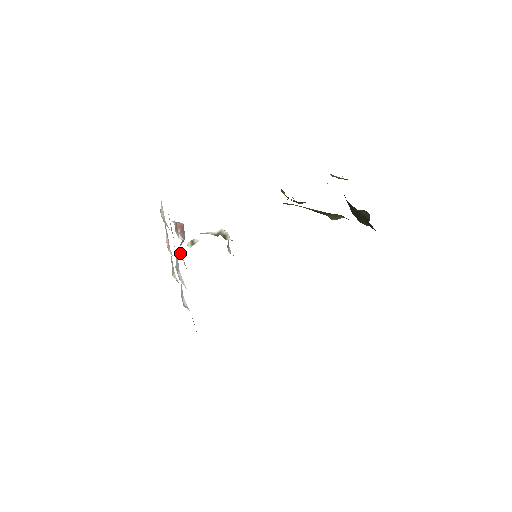
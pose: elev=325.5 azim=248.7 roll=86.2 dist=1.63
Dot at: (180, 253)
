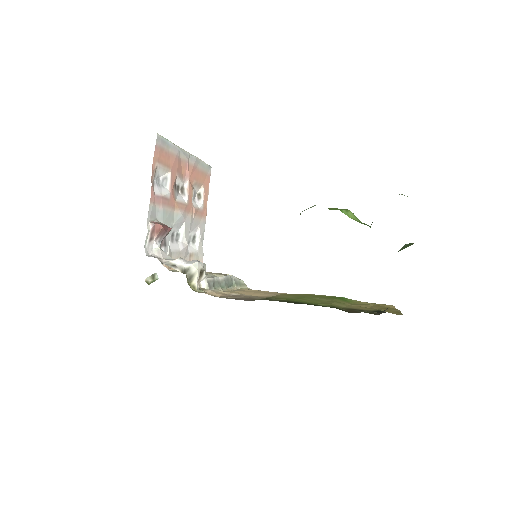
Dot at: occluded
